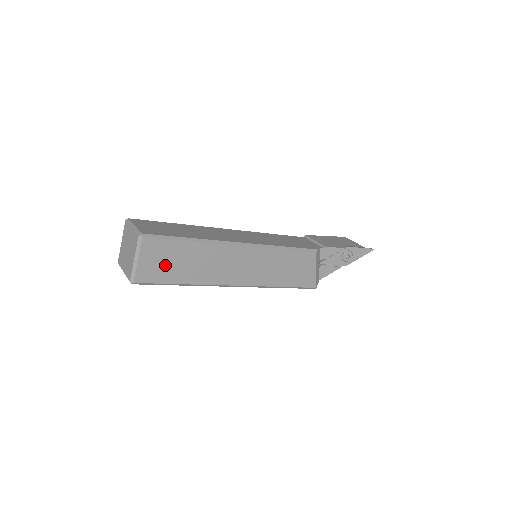
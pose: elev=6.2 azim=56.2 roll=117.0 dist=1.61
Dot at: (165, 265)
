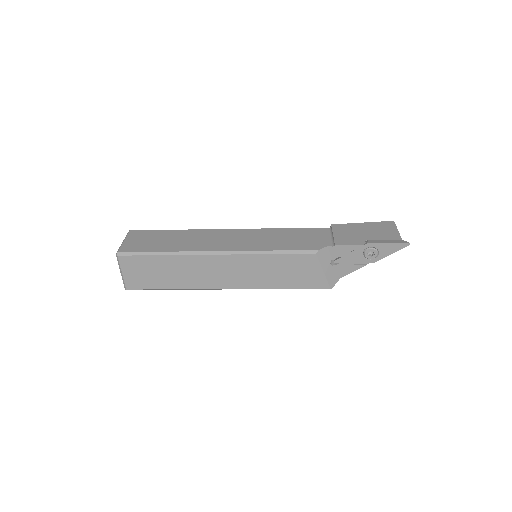
Dot at: (147, 275)
